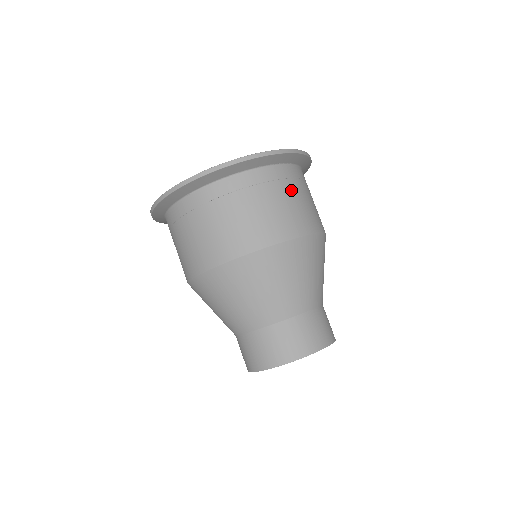
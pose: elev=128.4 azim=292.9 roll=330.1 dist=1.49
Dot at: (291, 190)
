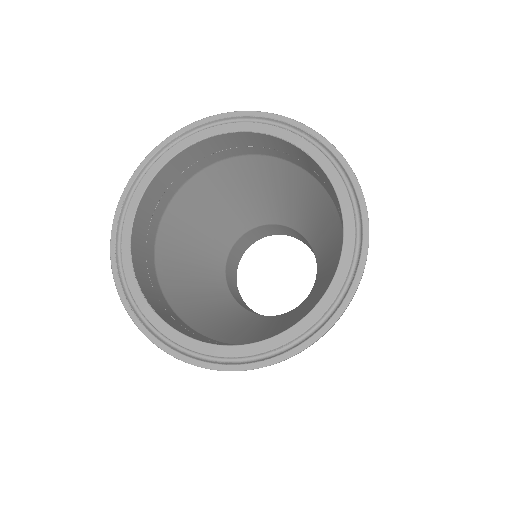
Dot at: occluded
